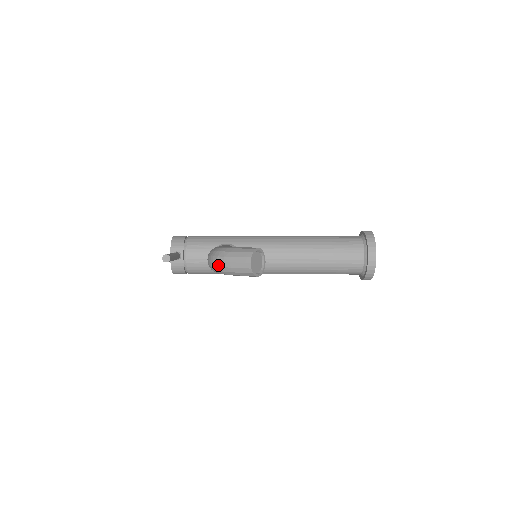
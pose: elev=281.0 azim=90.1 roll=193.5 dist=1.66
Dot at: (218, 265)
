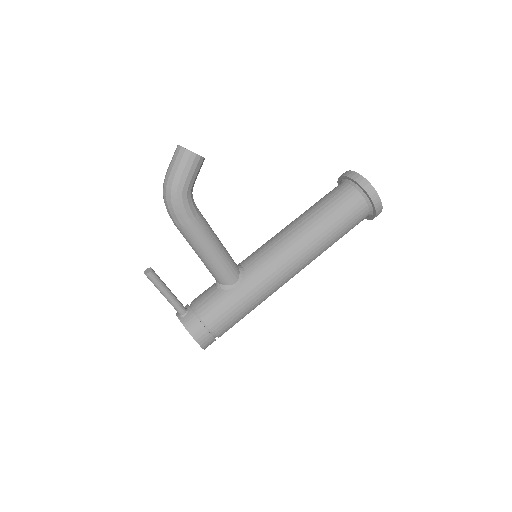
Dot at: (165, 186)
